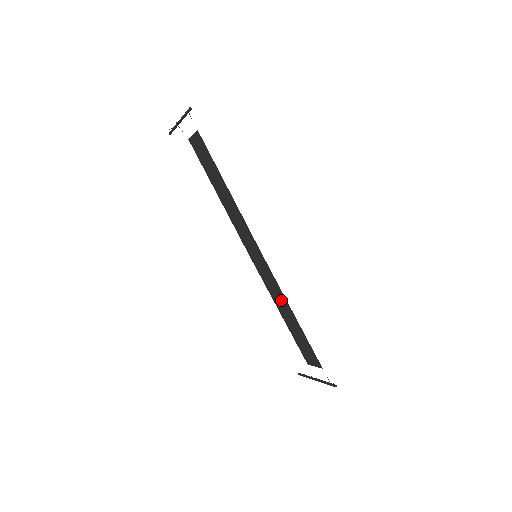
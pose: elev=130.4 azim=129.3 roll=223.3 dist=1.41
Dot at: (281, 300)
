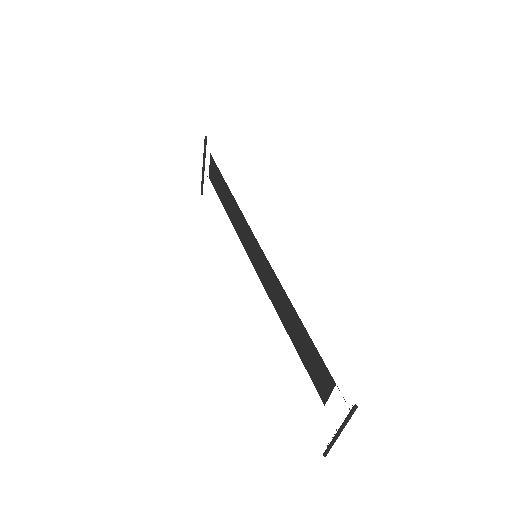
Dot at: (281, 299)
